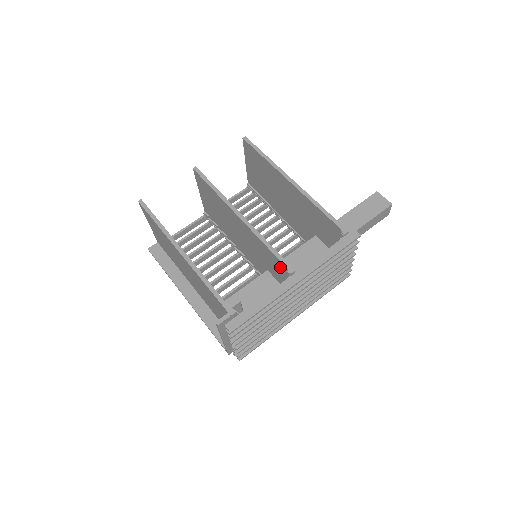
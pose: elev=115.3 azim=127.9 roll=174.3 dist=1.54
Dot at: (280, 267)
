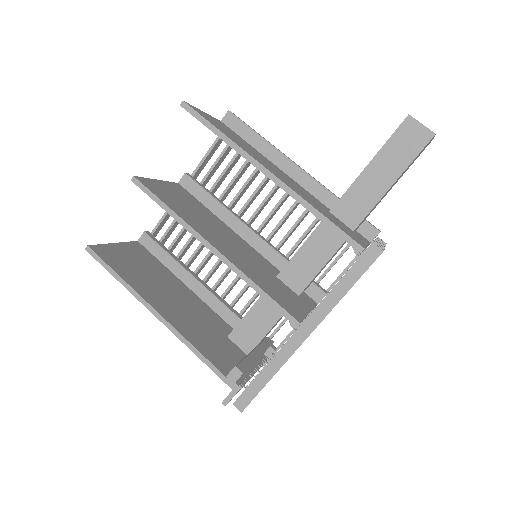
Dot at: occluded
